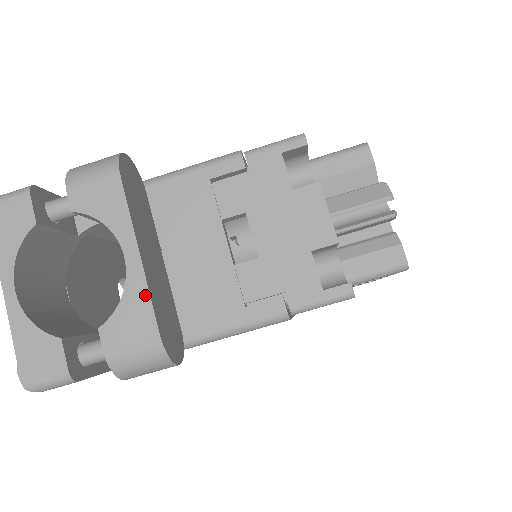
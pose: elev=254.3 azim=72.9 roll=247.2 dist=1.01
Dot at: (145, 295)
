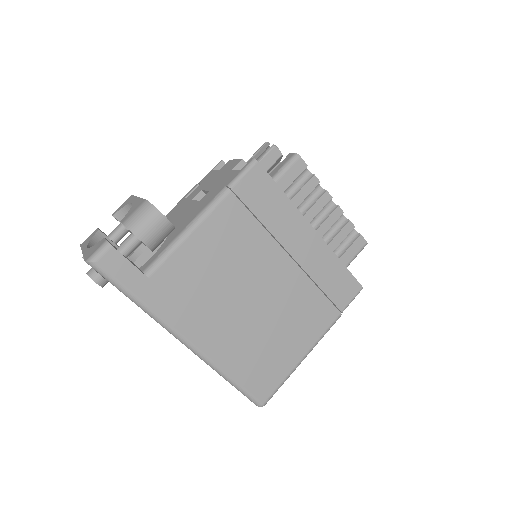
Dot at: (140, 200)
